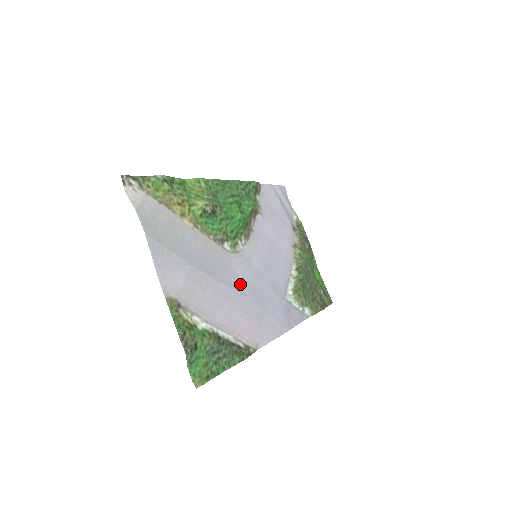
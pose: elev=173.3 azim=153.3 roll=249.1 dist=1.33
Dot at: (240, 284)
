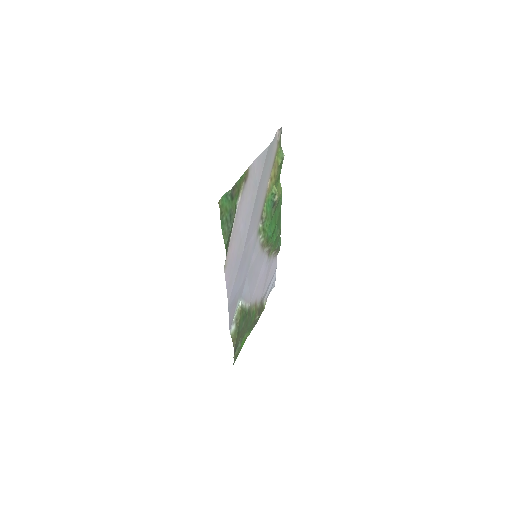
Dot at: (248, 240)
